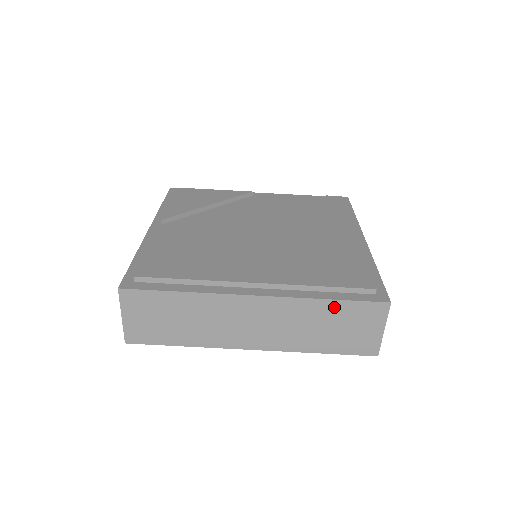
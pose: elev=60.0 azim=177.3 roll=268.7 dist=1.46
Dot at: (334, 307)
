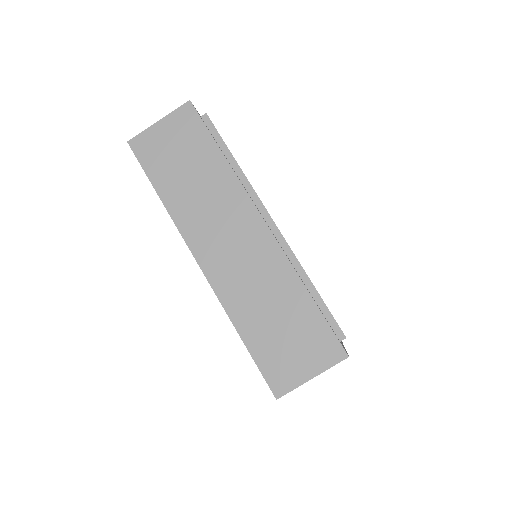
Dot at: (304, 305)
